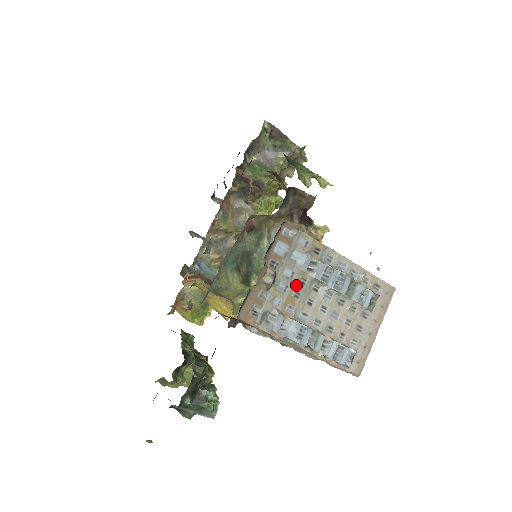
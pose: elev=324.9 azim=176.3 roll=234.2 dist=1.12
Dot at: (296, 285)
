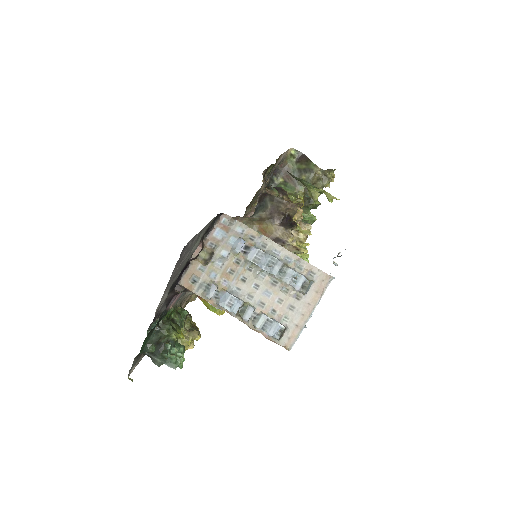
Dot at: (231, 264)
